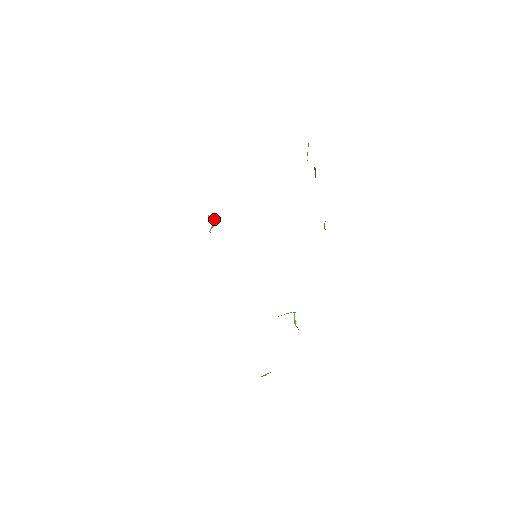
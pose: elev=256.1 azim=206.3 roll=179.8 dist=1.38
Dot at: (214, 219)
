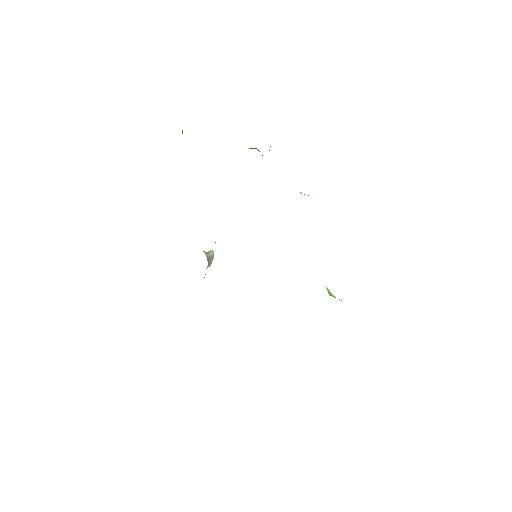
Dot at: (210, 252)
